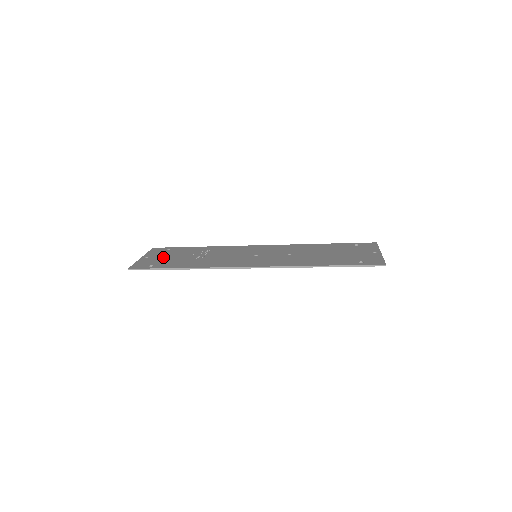
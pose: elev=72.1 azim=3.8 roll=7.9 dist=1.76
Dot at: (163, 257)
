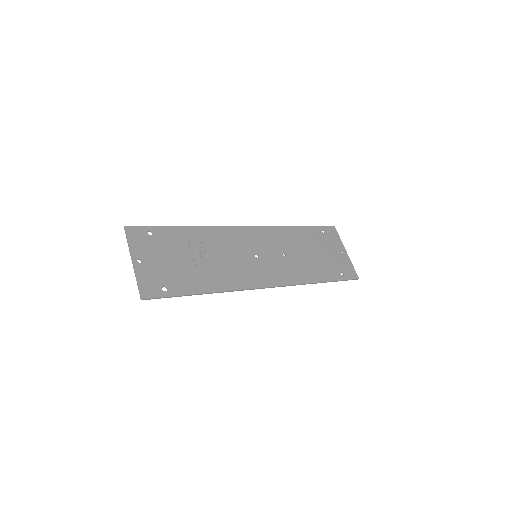
Dot at: (162, 261)
